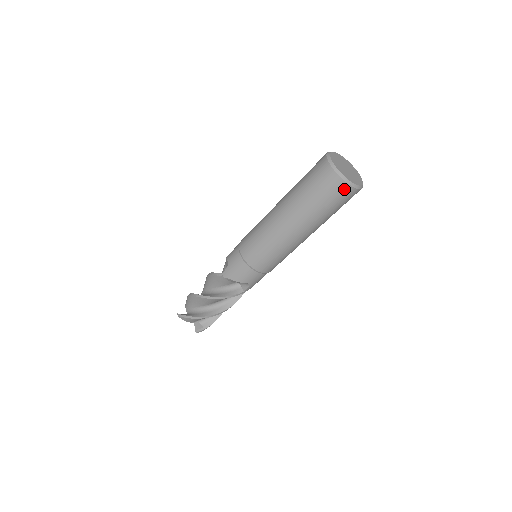
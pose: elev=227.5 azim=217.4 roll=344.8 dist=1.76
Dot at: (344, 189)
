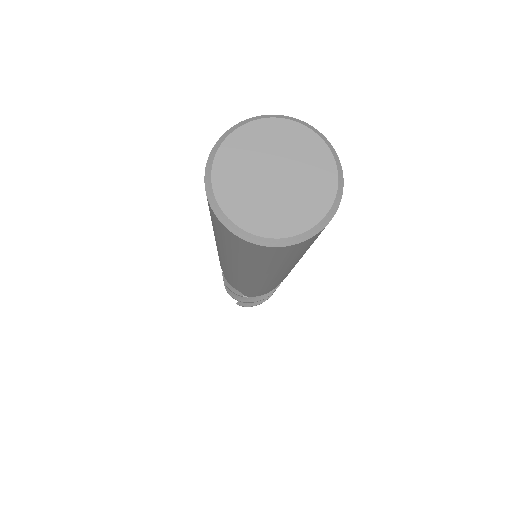
Dot at: (320, 232)
